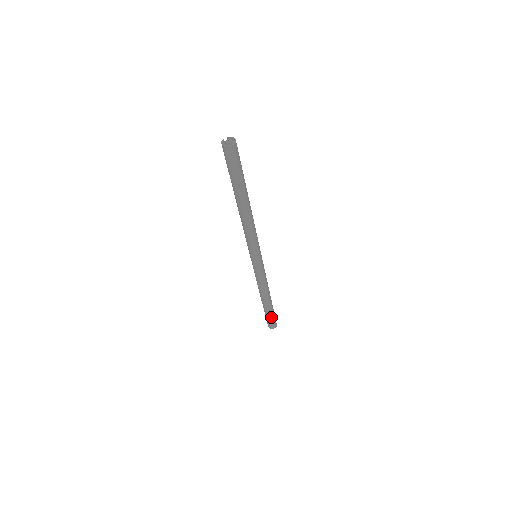
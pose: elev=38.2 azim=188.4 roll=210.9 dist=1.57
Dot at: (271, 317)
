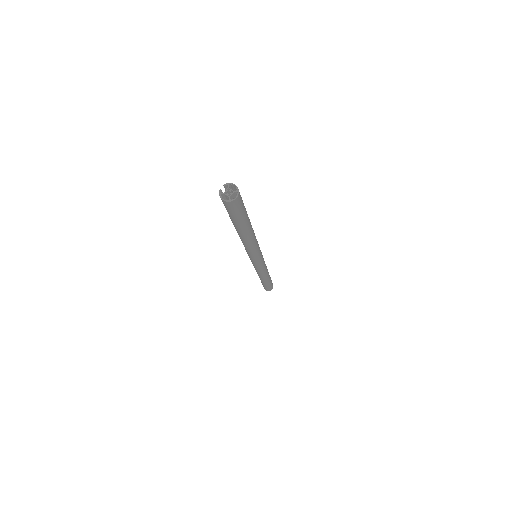
Dot at: (269, 285)
